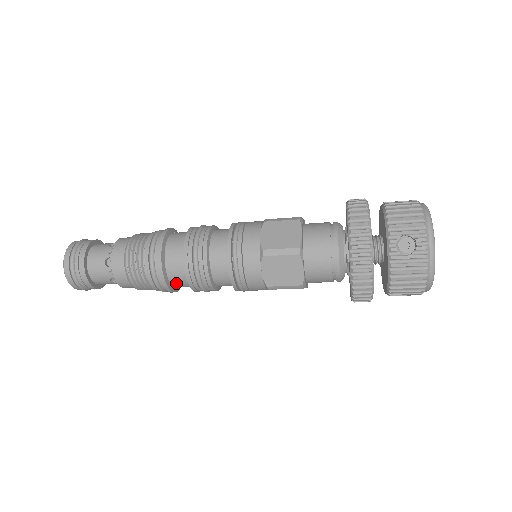
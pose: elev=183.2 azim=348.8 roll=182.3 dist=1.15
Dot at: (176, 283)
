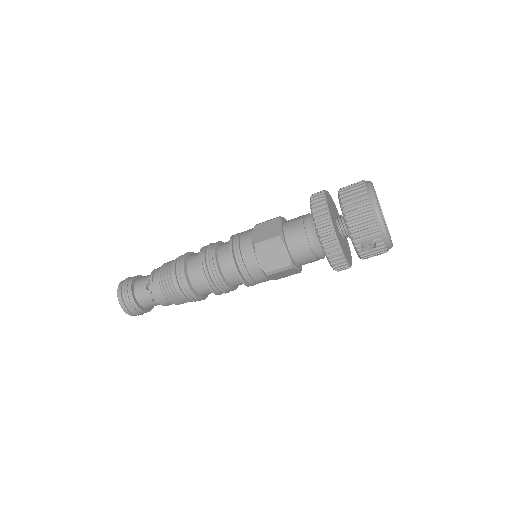
Dot at: occluded
